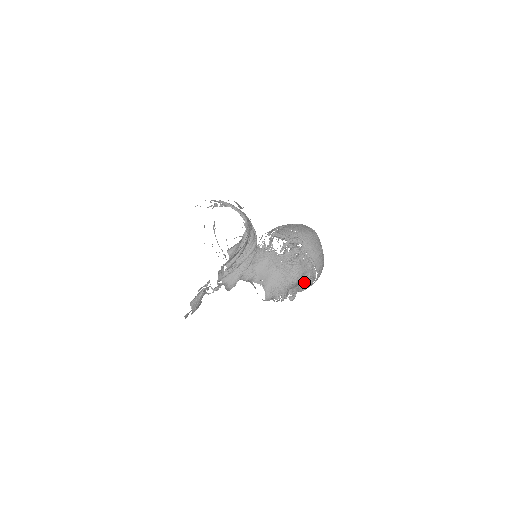
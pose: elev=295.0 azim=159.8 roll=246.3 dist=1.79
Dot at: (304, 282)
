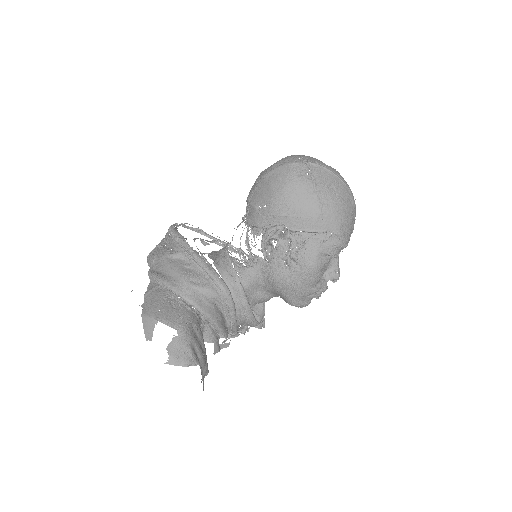
Dot at: (332, 256)
